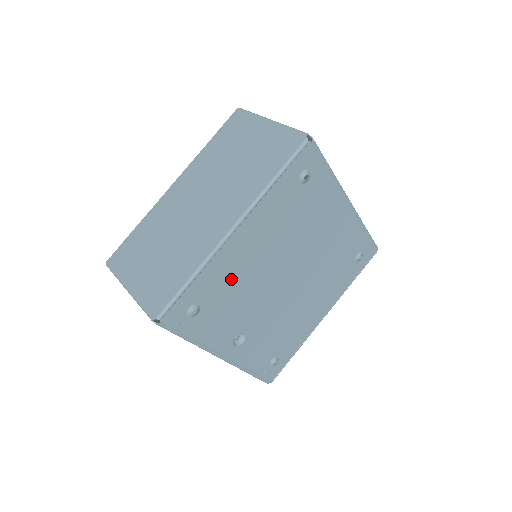
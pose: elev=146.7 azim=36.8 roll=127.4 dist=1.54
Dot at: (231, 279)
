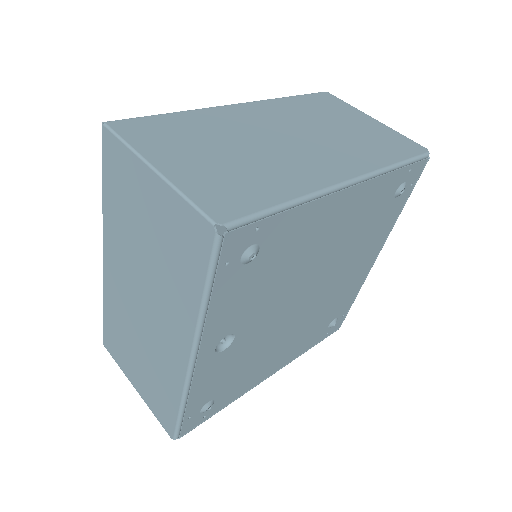
Dot at: (296, 247)
